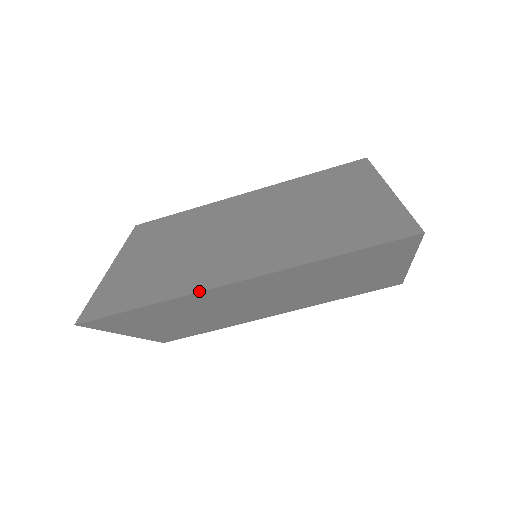
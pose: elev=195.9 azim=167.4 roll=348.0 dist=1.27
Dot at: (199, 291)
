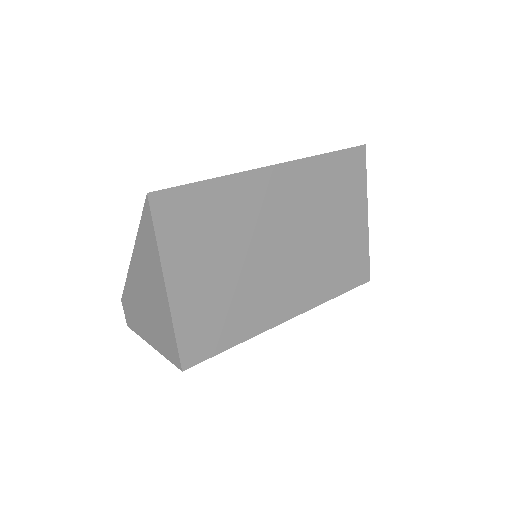
Dot at: (249, 171)
